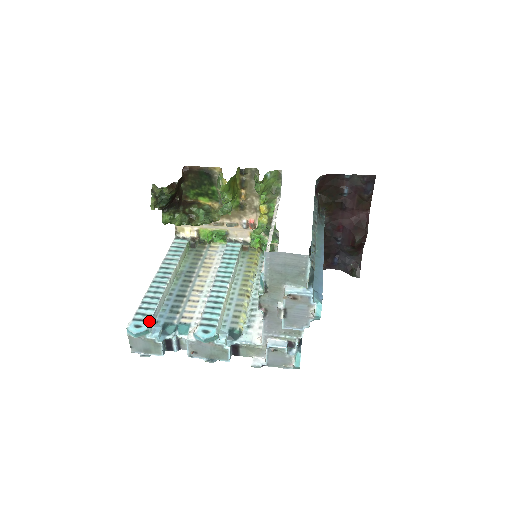
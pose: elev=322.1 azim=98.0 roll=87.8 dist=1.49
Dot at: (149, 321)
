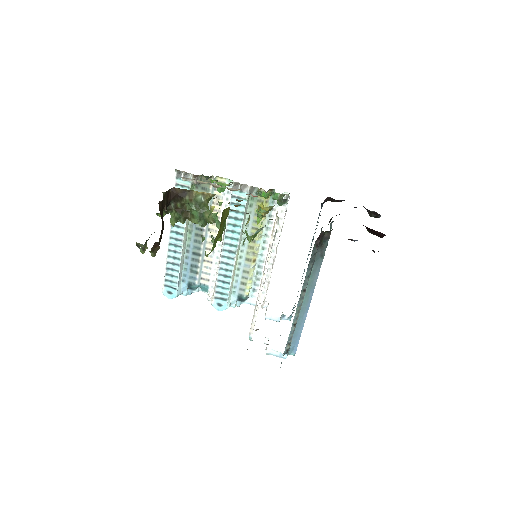
Dot at: (177, 289)
